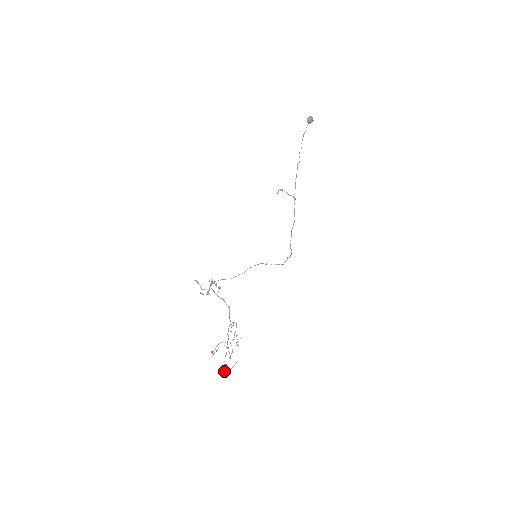
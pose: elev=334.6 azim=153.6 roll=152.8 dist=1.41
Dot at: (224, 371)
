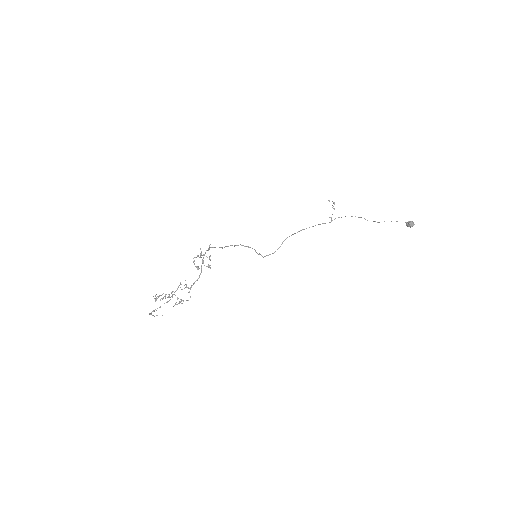
Dot at: (150, 313)
